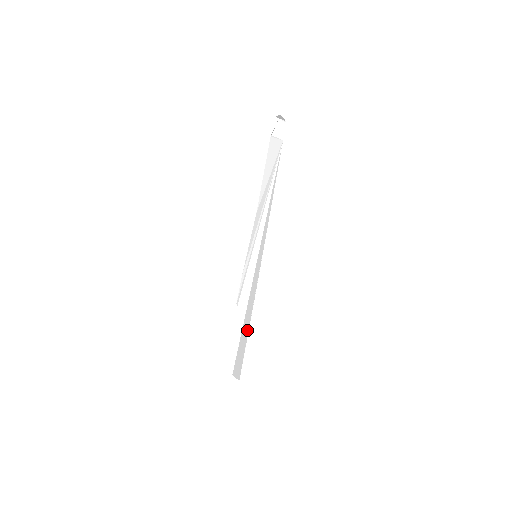
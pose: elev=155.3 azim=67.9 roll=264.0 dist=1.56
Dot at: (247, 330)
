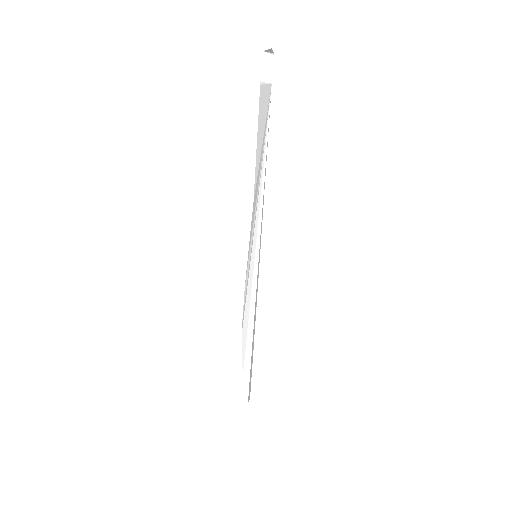
Dot at: (253, 343)
